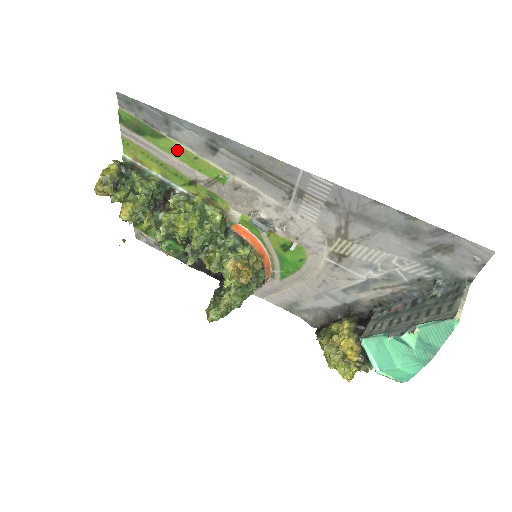
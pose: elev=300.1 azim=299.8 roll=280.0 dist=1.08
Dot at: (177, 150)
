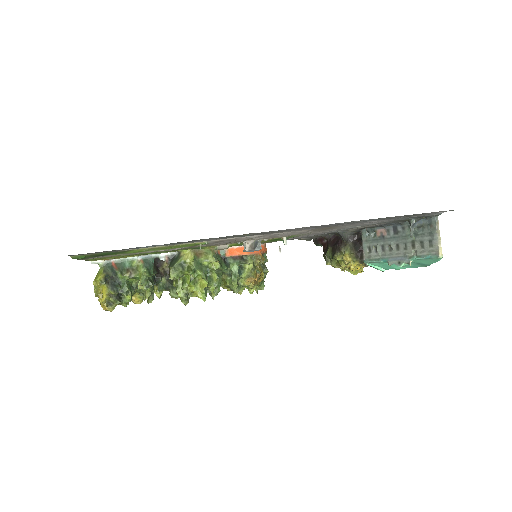
Dot at: (148, 250)
